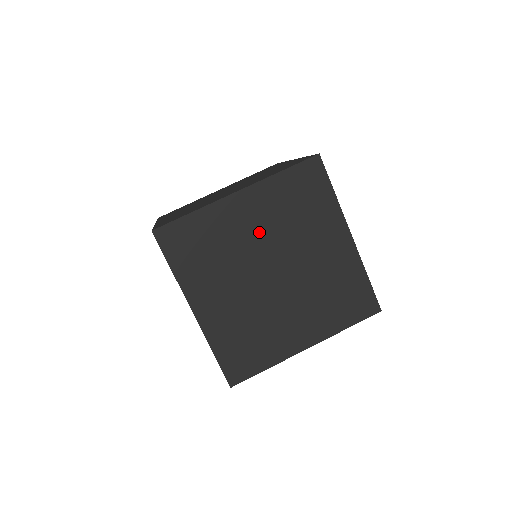
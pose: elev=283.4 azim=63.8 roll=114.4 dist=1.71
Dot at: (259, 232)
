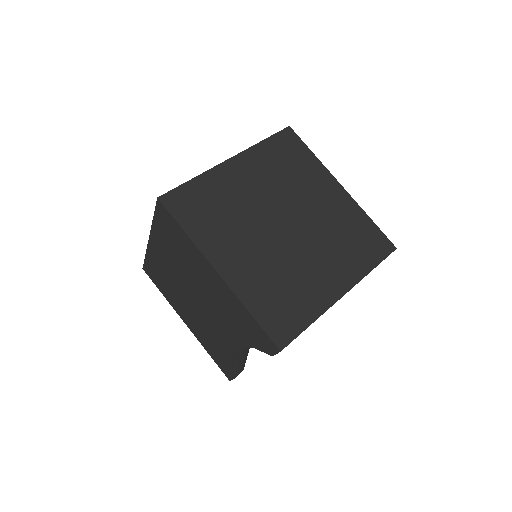
Dot at: (260, 190)
